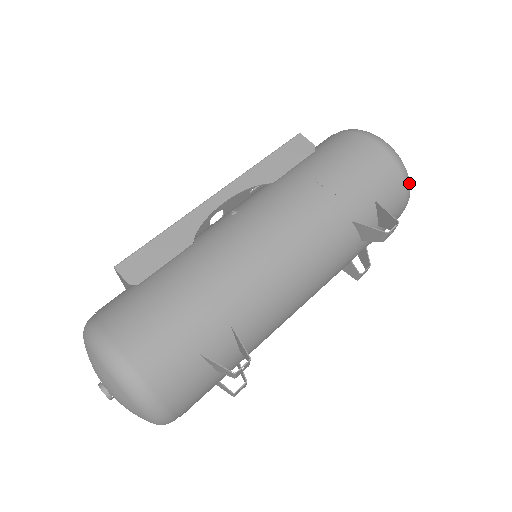
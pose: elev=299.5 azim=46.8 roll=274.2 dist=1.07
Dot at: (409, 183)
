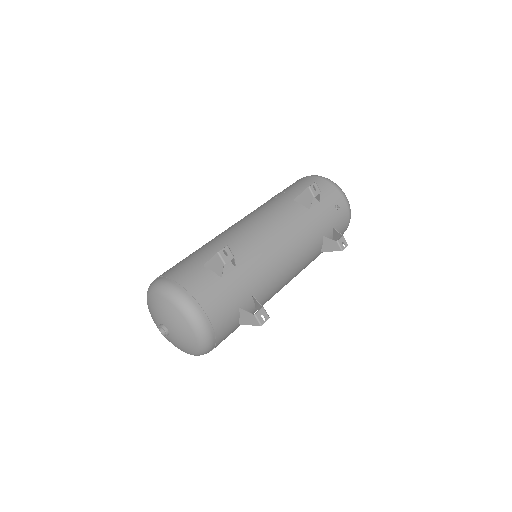
Dot at: (333, 182)
